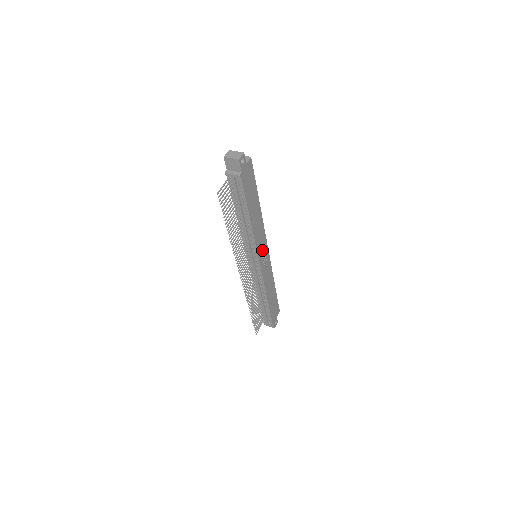
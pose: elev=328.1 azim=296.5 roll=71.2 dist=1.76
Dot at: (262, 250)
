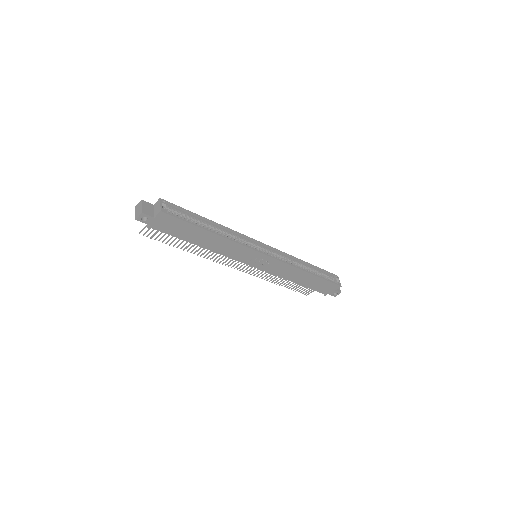
Dot at: (252, 258)
